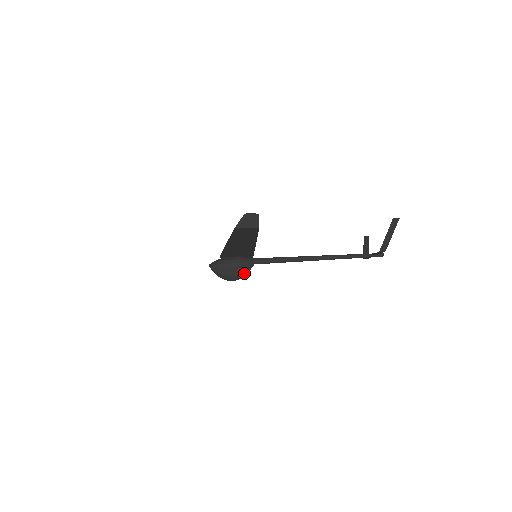
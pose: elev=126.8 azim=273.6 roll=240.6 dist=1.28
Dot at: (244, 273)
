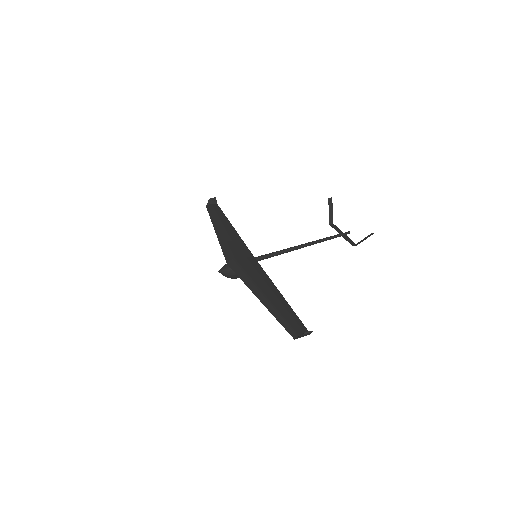
Dot at: occluded
